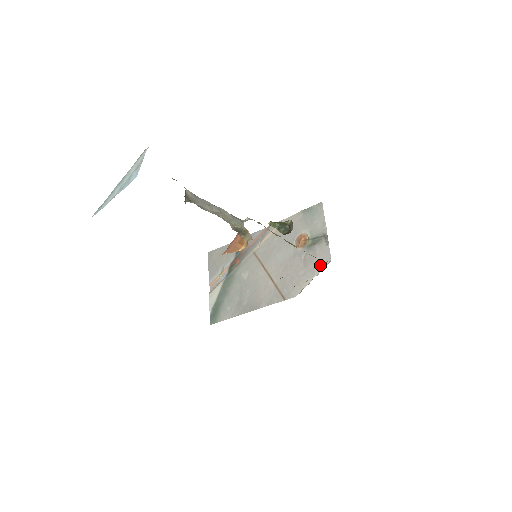
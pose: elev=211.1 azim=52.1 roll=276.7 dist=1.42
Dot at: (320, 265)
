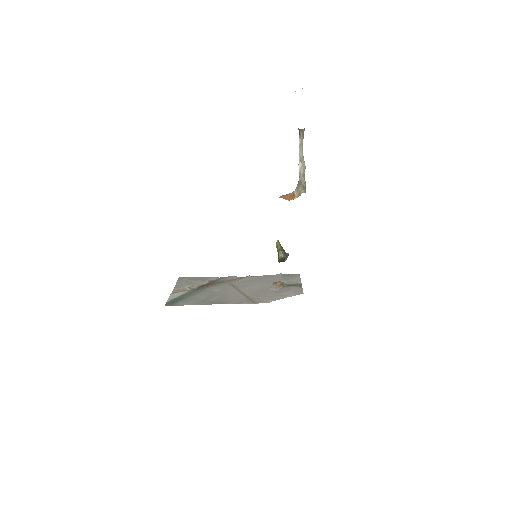
Dot at: (293, 293)
